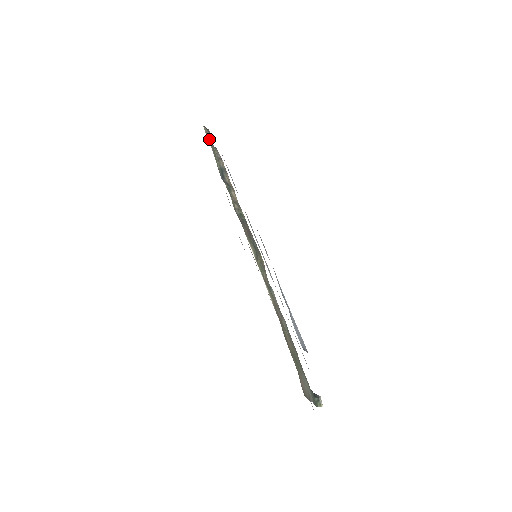
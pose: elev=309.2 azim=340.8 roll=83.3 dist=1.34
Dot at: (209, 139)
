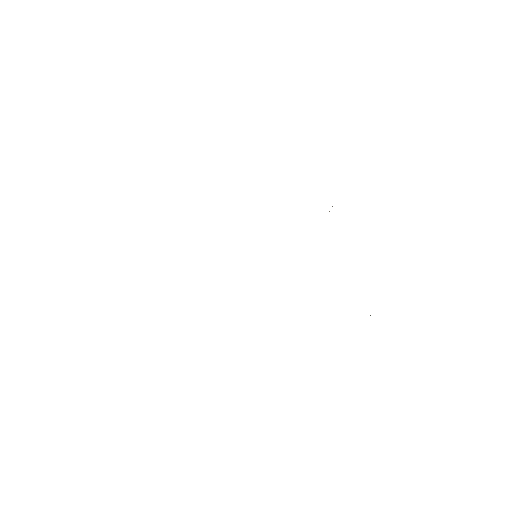
Dot at: occluded
